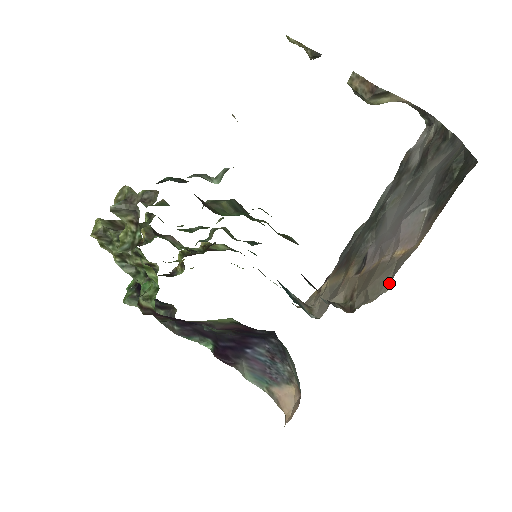
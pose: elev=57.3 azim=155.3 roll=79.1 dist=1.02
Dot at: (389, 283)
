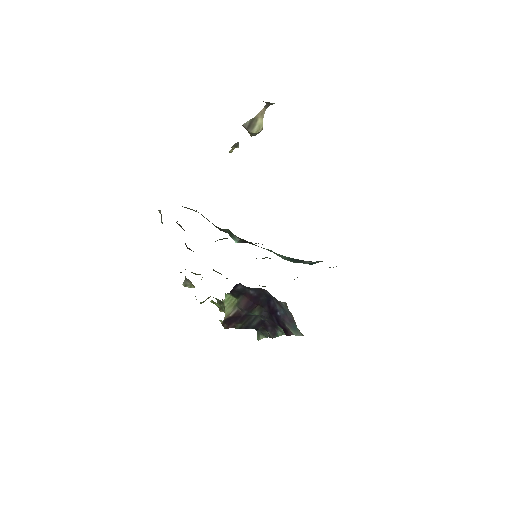
Dot at: occluded
